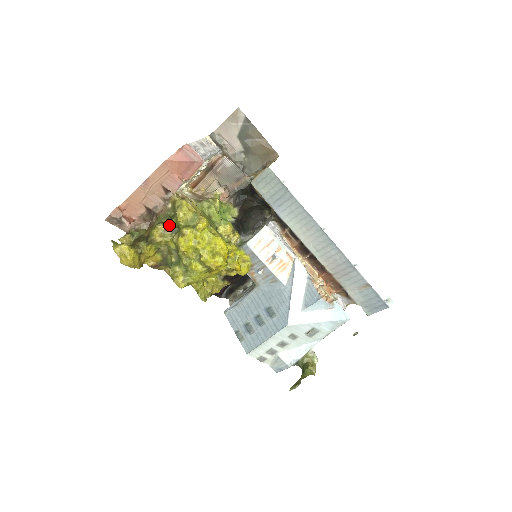
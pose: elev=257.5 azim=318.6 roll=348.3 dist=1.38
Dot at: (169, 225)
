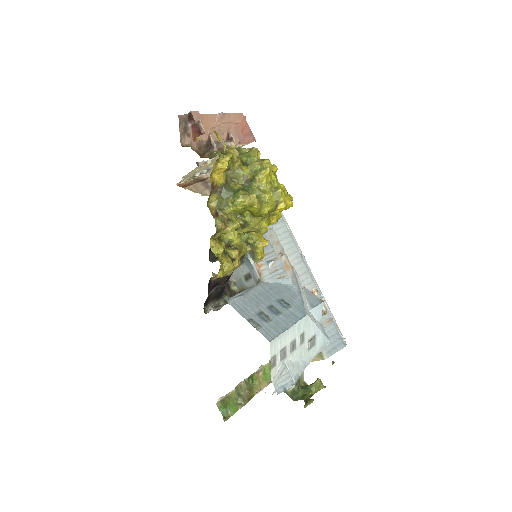
Dot at: (239, 157)
